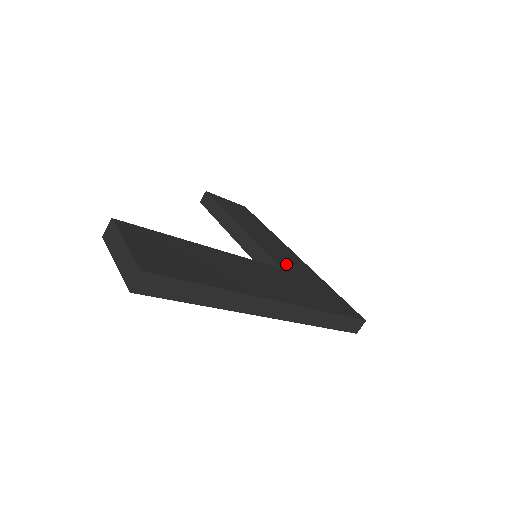
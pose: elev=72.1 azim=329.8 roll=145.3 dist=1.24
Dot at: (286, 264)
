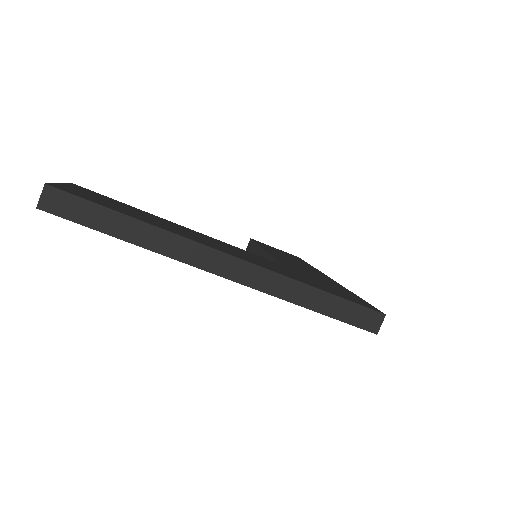
Dot at: (297, 269)
